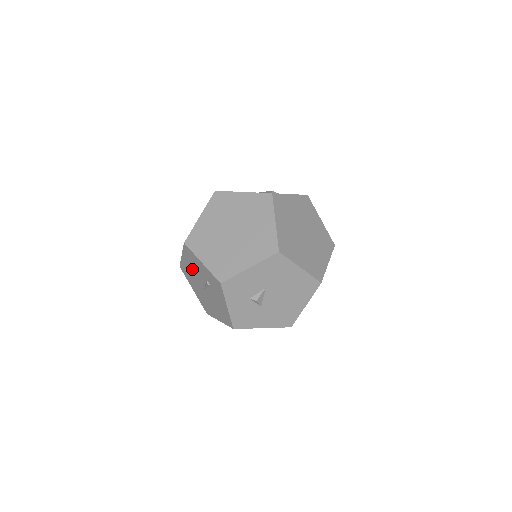
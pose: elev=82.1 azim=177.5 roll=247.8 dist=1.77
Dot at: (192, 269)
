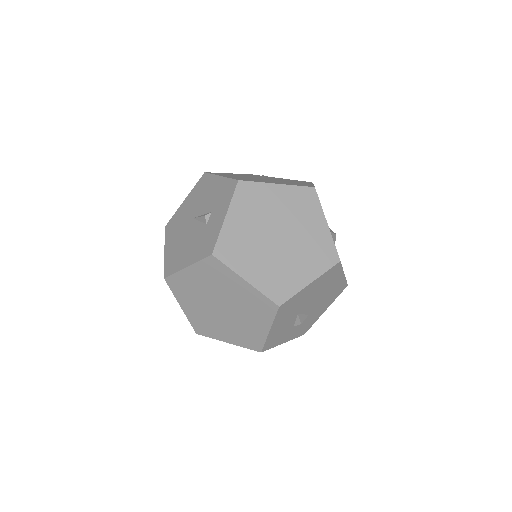
Dot at: occluded
